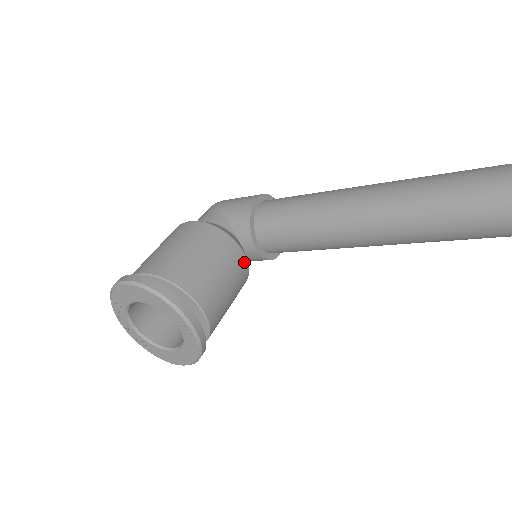
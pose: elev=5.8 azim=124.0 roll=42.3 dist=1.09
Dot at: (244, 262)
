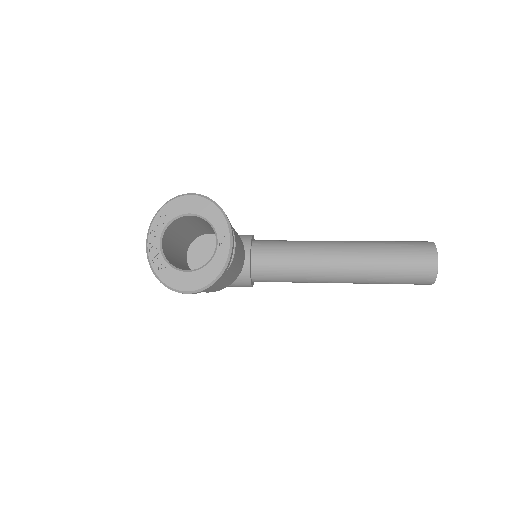
Dot at: (244, 259)
